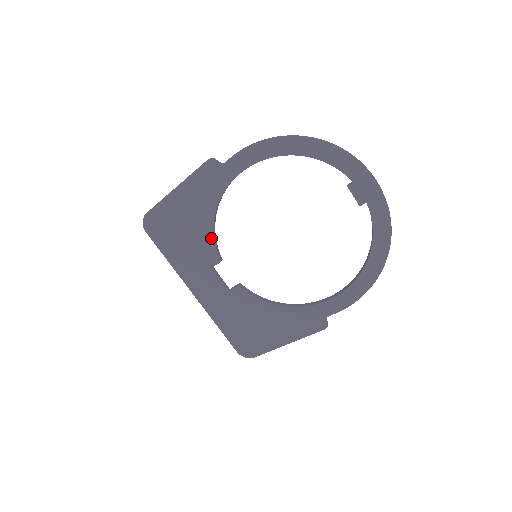
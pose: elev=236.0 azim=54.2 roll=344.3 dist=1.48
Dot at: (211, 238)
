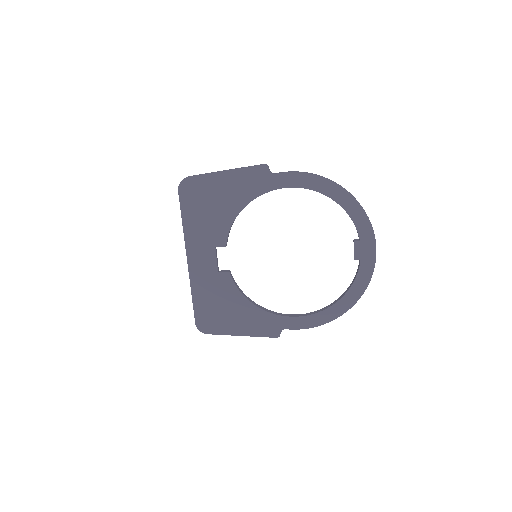
Dot at: (229, 224)
